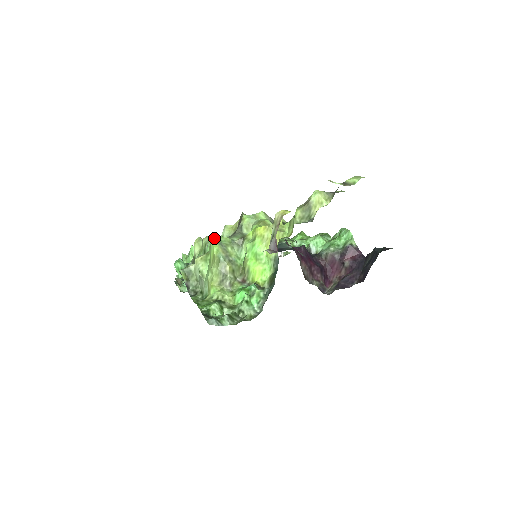
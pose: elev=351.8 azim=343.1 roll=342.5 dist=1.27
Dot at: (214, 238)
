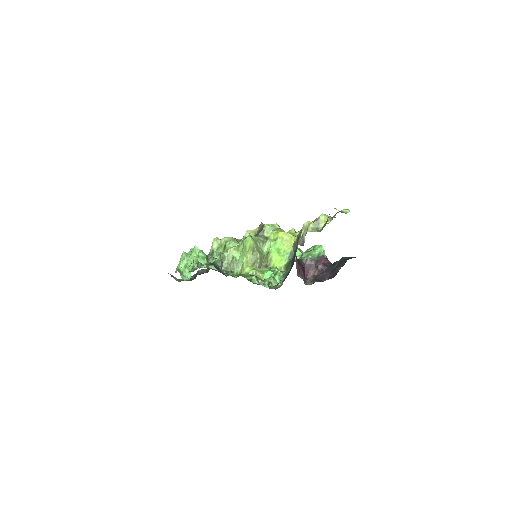
Dot at: (250, 235)
